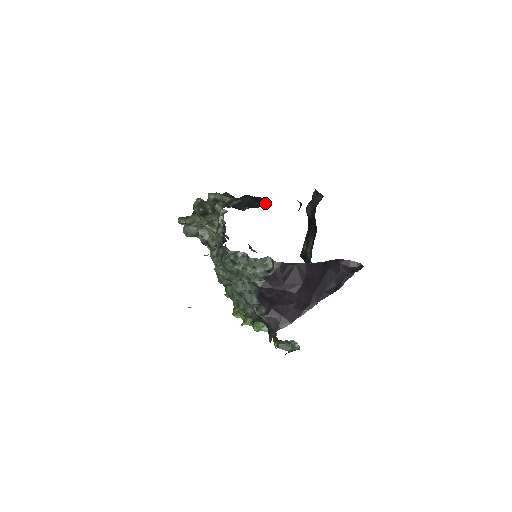
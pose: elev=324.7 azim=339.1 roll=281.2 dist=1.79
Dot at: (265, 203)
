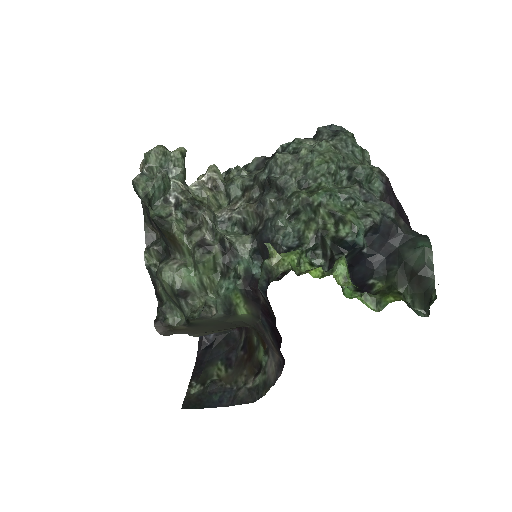
Dot at: occluded
